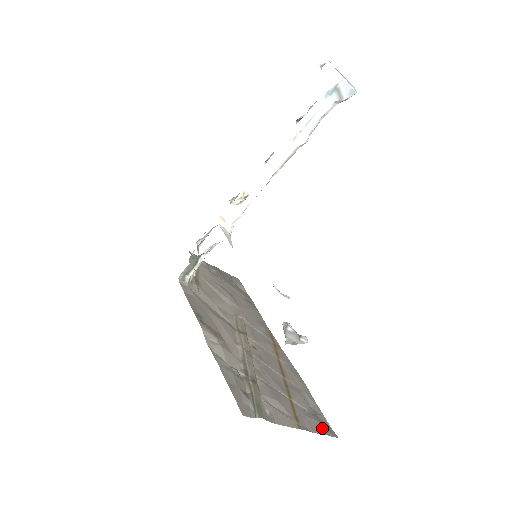
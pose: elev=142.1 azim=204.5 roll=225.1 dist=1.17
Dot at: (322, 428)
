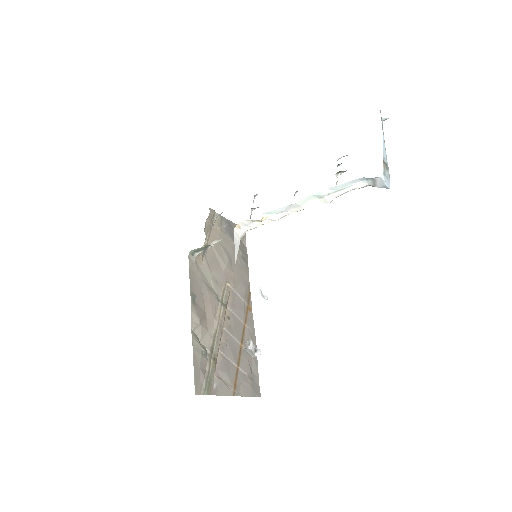
Dot at: (252, 391)
